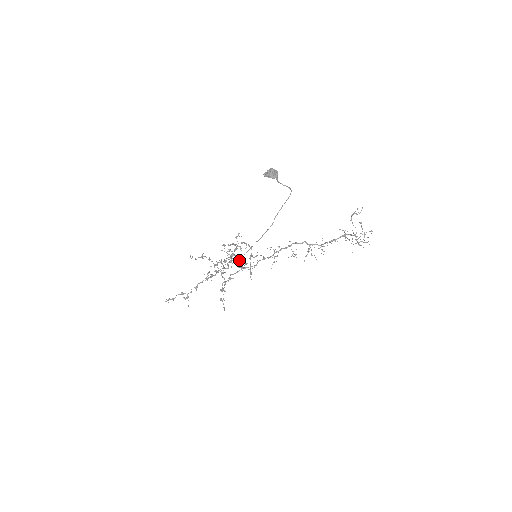
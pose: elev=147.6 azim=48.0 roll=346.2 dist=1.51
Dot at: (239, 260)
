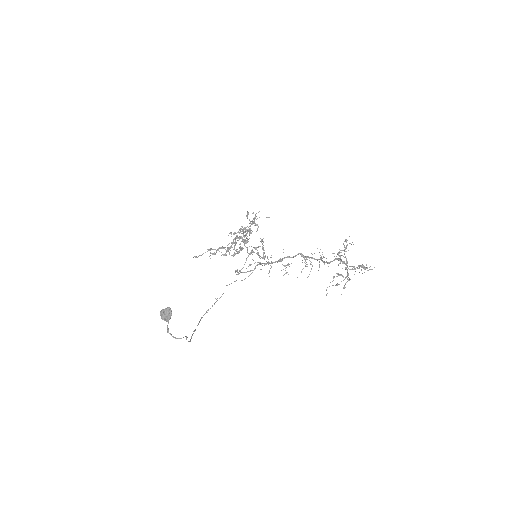
Dot at: (200, 320)
